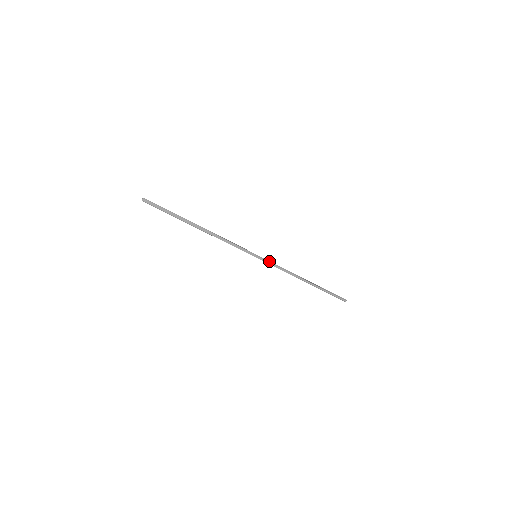
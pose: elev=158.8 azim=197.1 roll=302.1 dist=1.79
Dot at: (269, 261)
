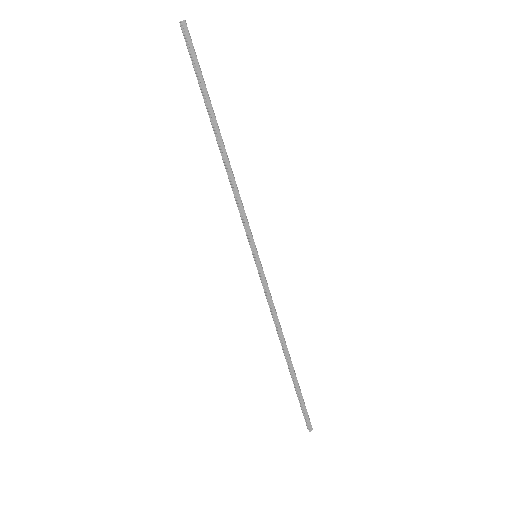
Dot at: occluded
